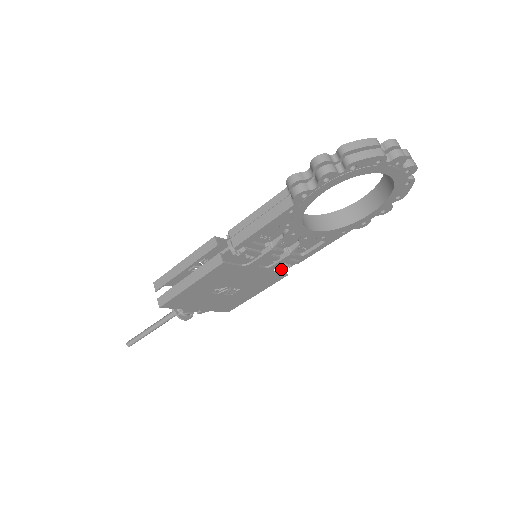
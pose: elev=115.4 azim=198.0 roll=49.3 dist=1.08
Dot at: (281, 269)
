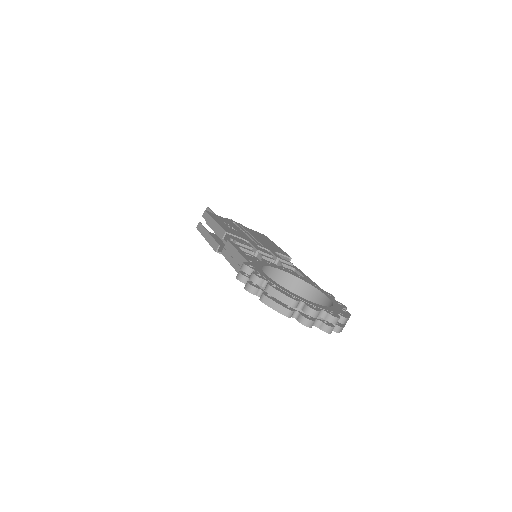
Dot at: occluded
